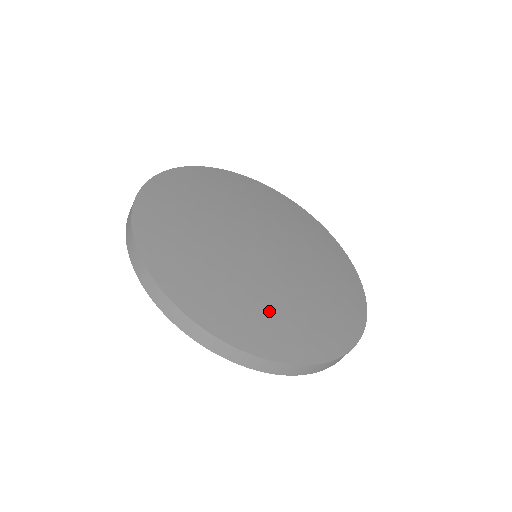
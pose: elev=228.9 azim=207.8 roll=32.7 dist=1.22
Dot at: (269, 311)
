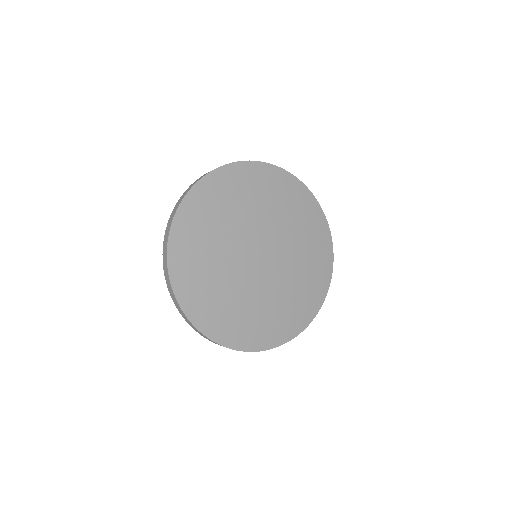
Dot at: (215, 291)
